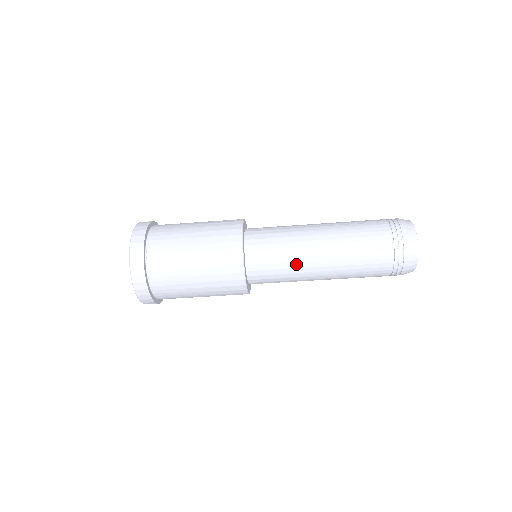
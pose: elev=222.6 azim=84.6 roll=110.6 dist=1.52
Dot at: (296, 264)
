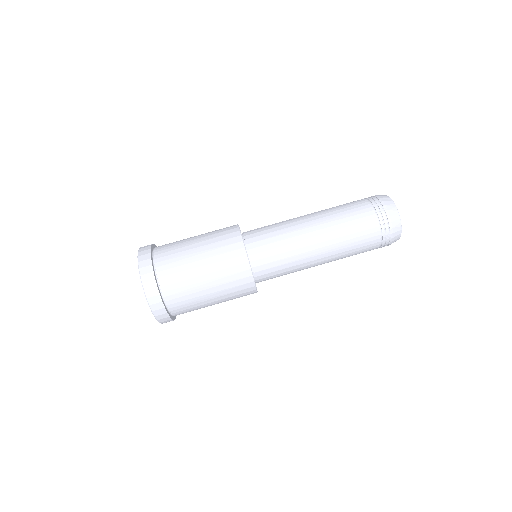
Dot at: (286, 223)
